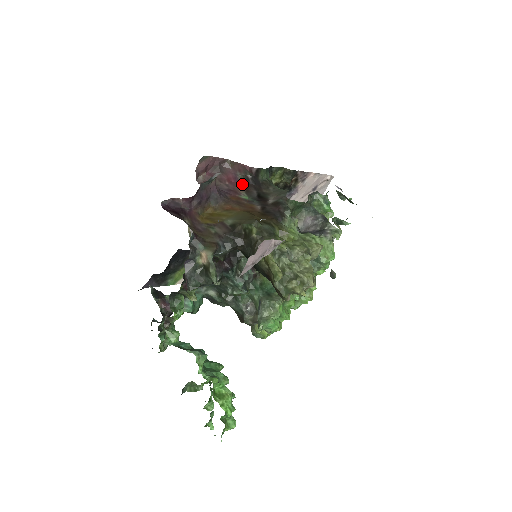
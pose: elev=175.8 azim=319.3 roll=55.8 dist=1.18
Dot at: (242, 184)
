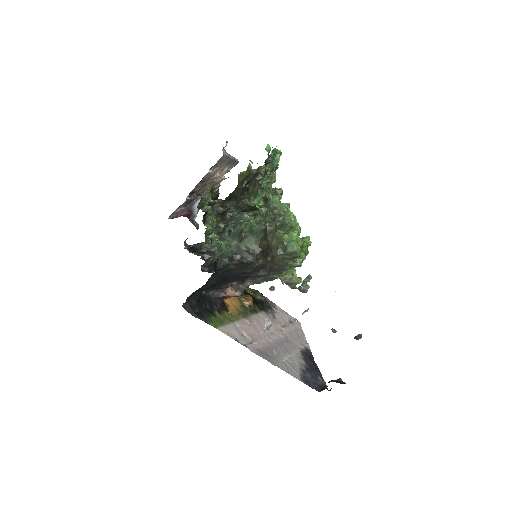
Dot at: occluded
